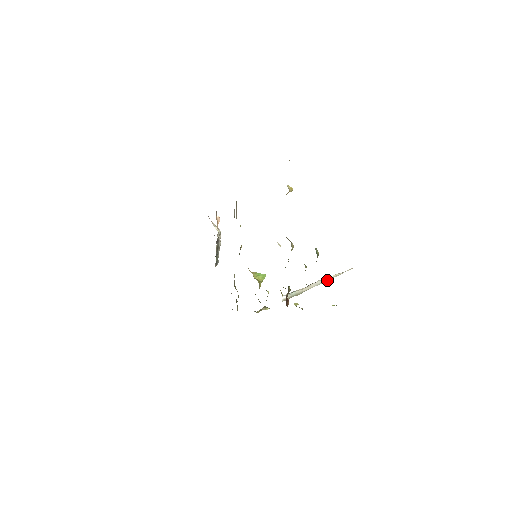
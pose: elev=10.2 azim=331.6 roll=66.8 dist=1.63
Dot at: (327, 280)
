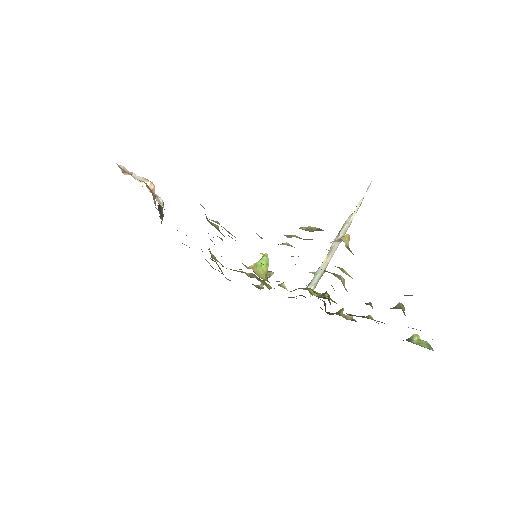
Dot at: (349, 225)
